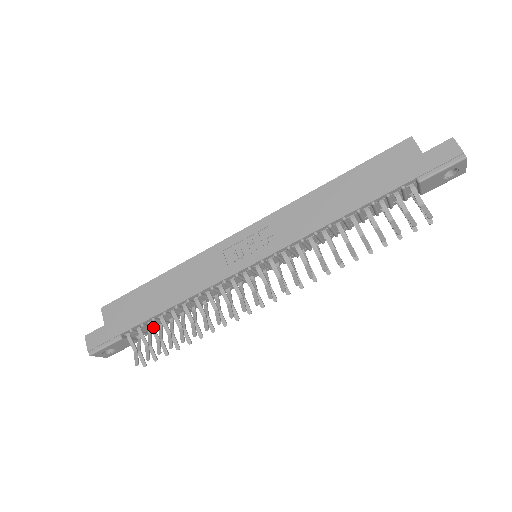
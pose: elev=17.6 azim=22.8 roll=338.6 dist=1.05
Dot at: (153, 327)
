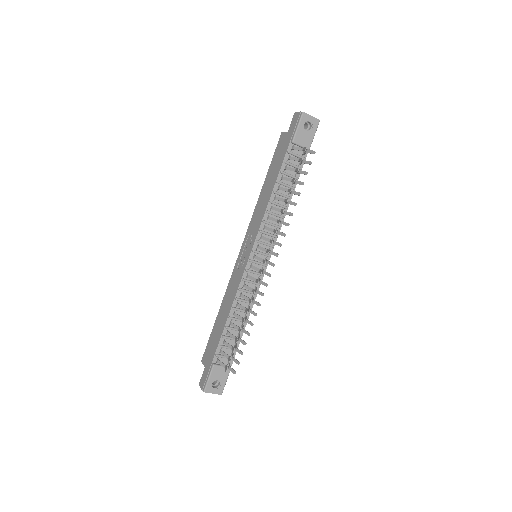
Dot at: (226, 342)
